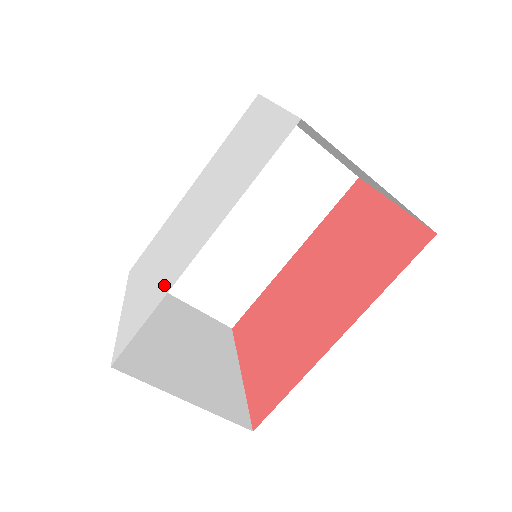
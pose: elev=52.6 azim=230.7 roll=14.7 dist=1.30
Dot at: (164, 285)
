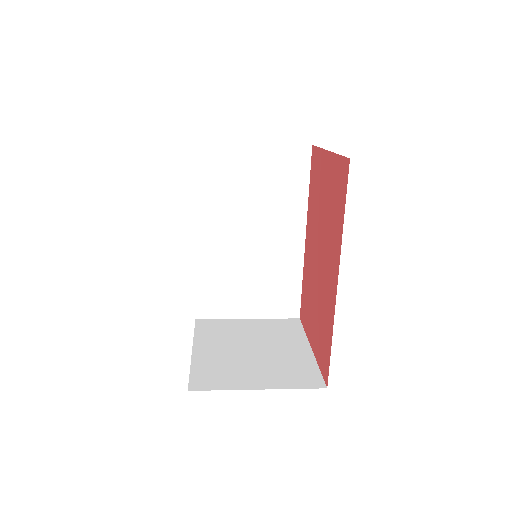
Dot at: occluded
